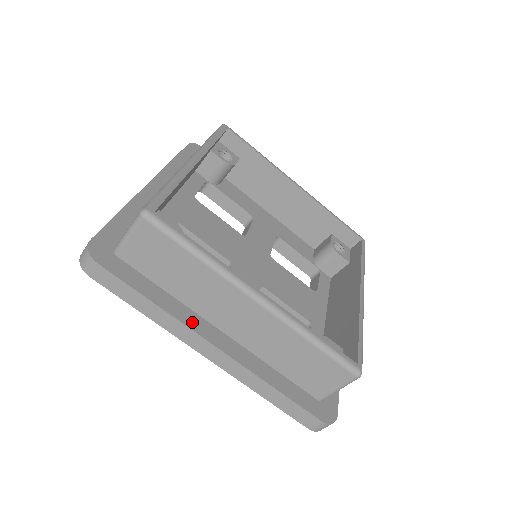
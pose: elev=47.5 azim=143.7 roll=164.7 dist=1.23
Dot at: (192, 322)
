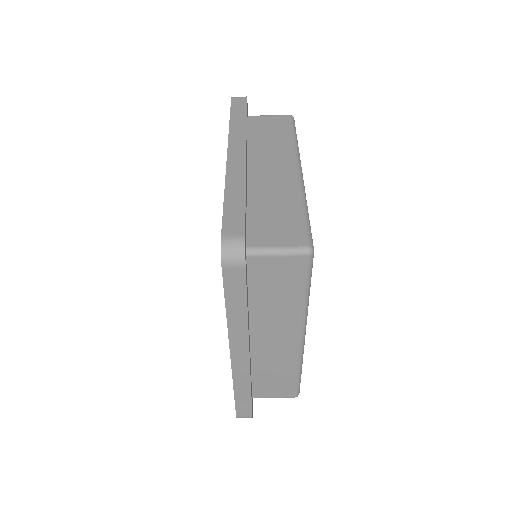
Dot at: occluded
